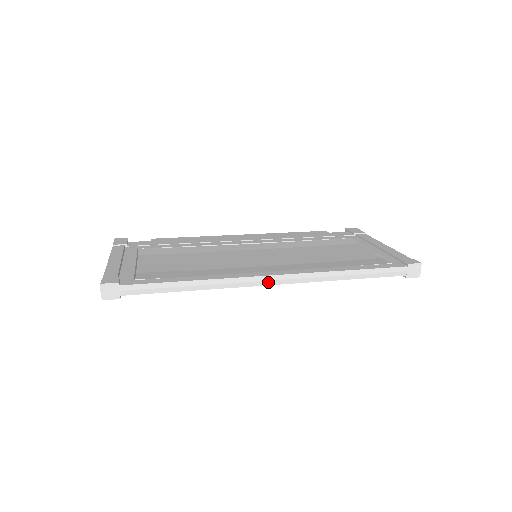
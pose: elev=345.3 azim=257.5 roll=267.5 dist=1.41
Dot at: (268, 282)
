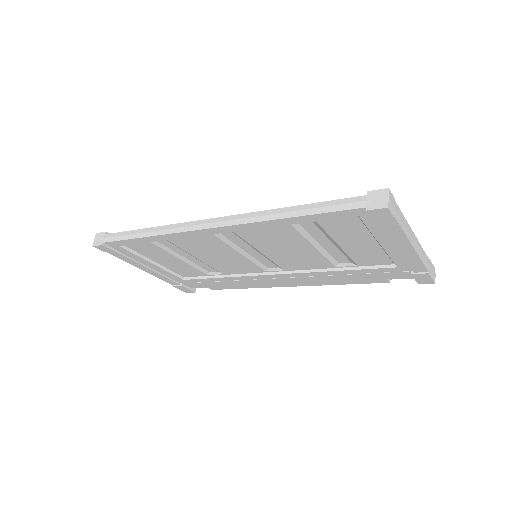
Dot at: (205, 225)
